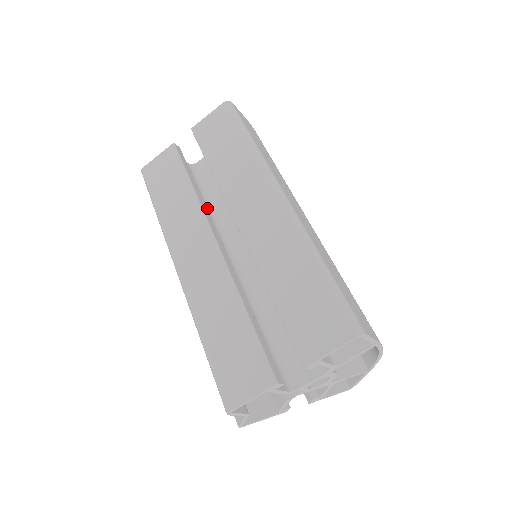
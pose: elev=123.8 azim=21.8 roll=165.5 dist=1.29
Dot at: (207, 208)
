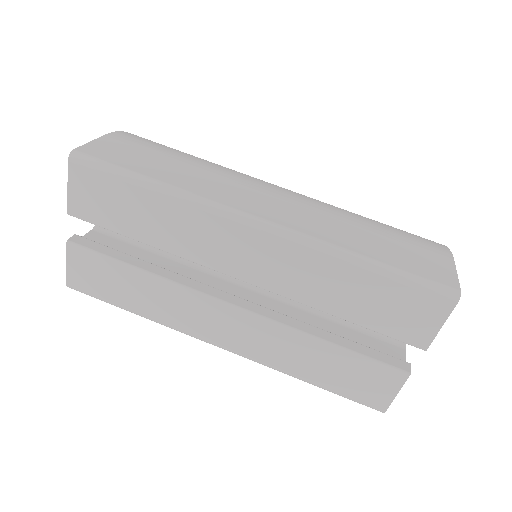
Dot at: (168, 259)
